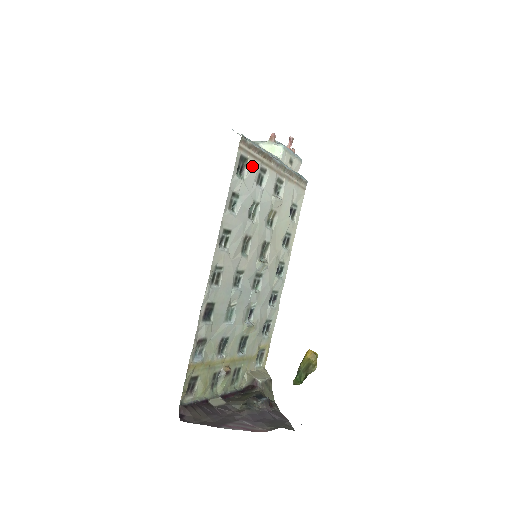
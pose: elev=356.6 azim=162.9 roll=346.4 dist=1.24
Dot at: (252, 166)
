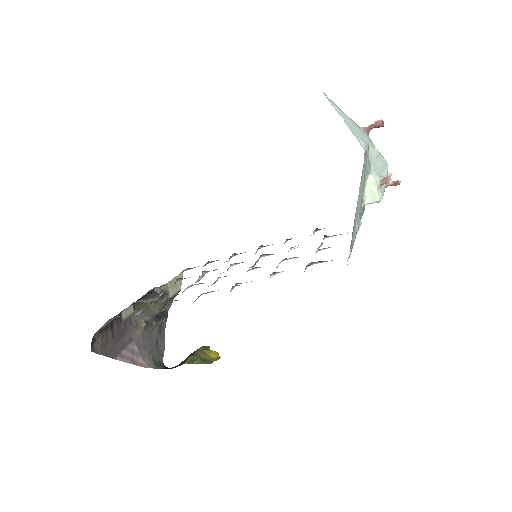
Dot at: occluded
